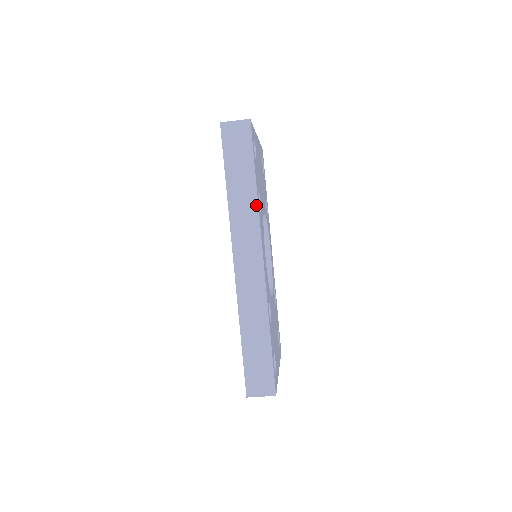
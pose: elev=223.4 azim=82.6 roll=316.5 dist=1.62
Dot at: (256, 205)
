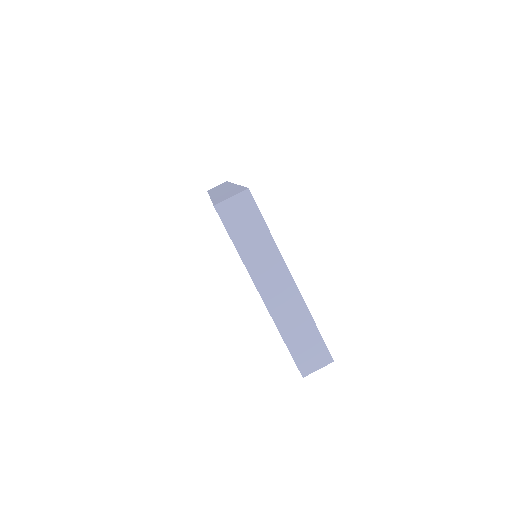
Dot at: occluded
